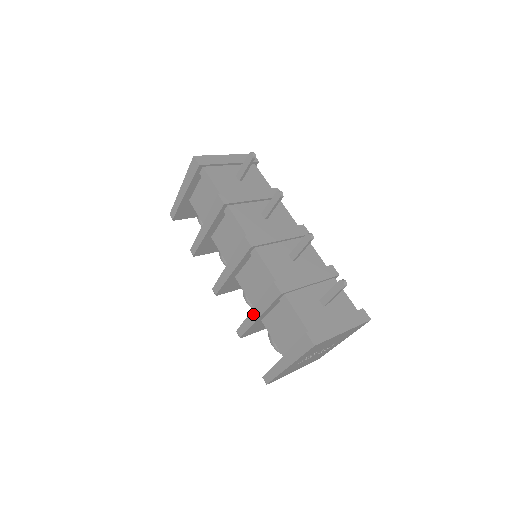
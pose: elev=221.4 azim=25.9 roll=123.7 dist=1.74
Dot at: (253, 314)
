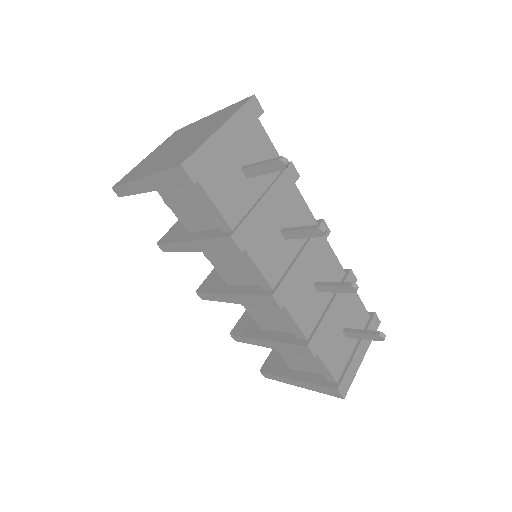
Dot at: (263, 342)
